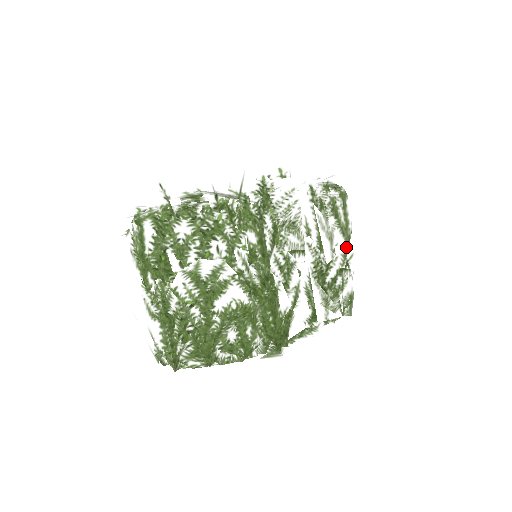
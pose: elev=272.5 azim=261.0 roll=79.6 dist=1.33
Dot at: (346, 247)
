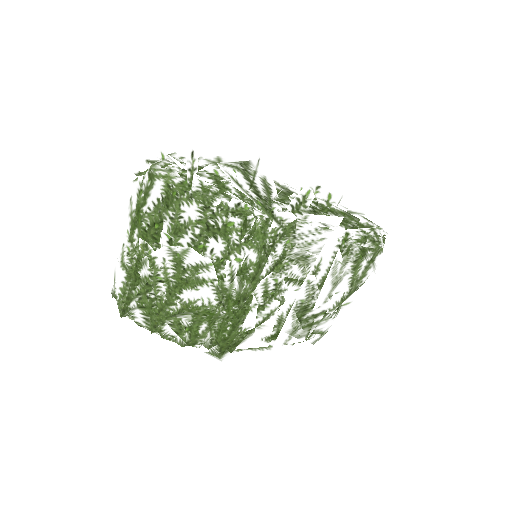
Dot at: (346, 296)
